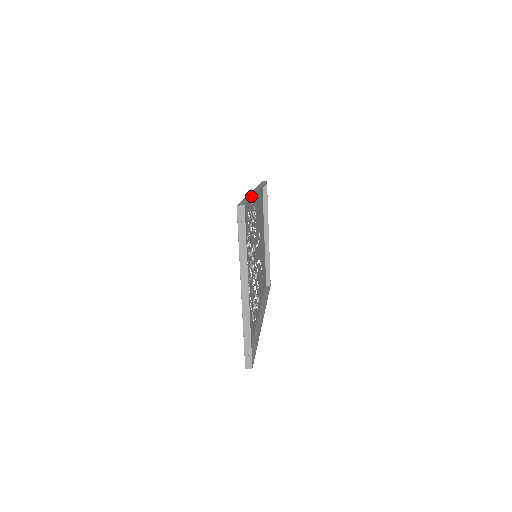
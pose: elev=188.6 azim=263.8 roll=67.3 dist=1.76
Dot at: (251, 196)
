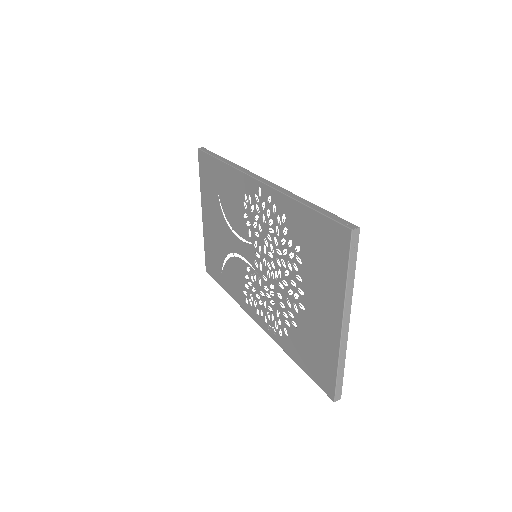
Dot at: (302, 198)
